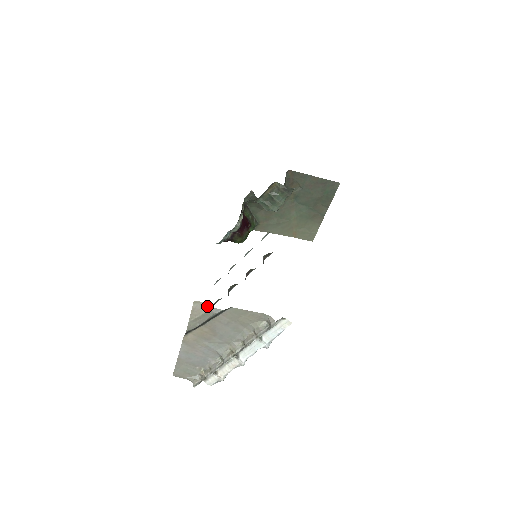
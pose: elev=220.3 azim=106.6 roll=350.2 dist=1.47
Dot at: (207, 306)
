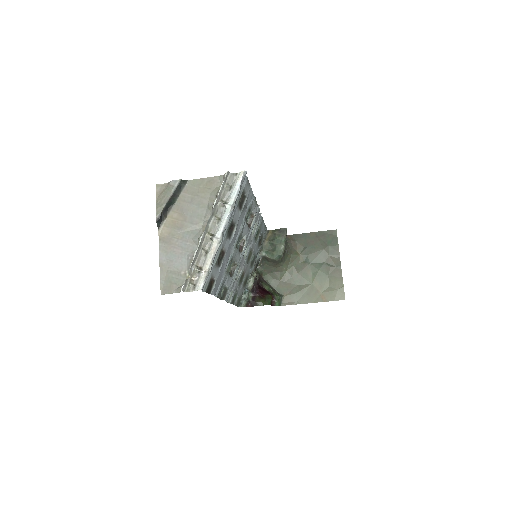
Dot at: (167, 184)
